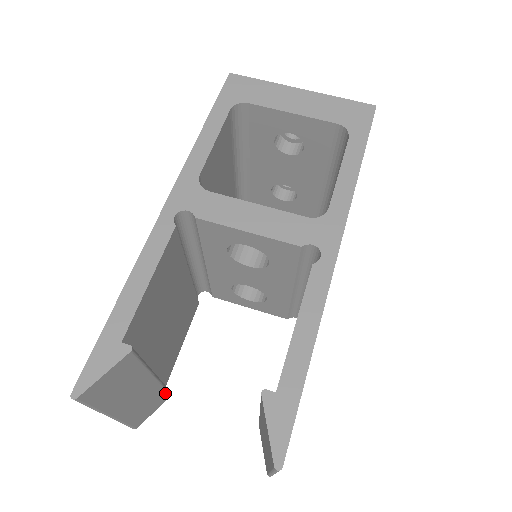
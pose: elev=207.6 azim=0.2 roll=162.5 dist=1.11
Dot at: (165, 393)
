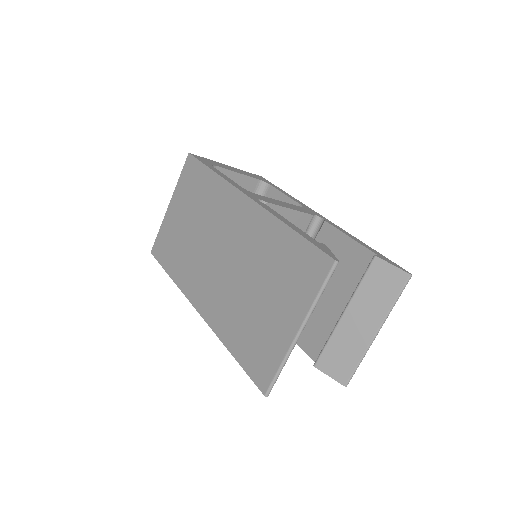
Dot at: occluded
